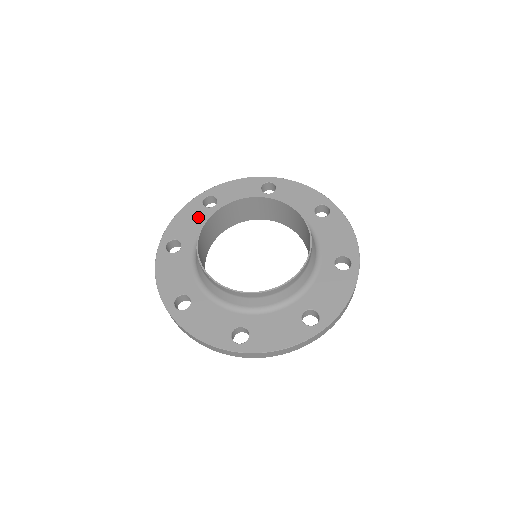
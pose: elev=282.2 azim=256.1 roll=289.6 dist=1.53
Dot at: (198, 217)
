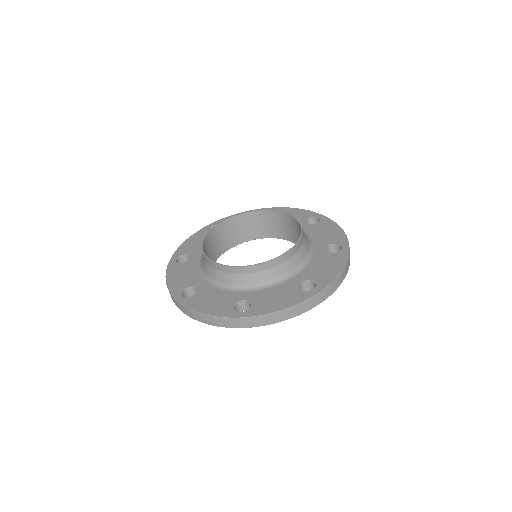
Dot at: (186, 269)
